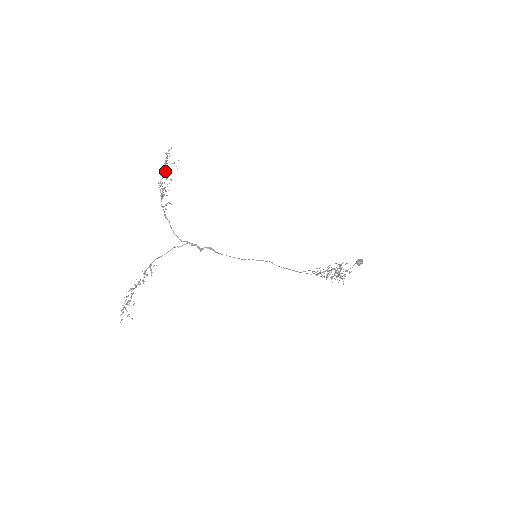
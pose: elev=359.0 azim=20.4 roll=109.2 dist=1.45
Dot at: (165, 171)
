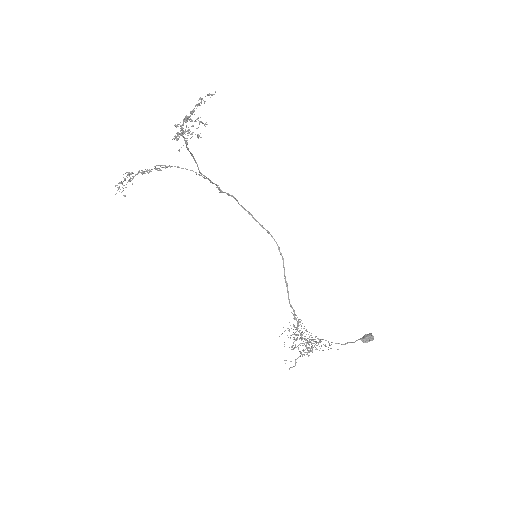
Dot at: occluded
